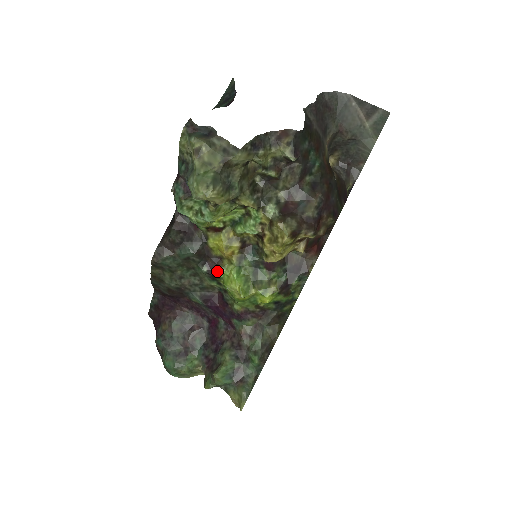
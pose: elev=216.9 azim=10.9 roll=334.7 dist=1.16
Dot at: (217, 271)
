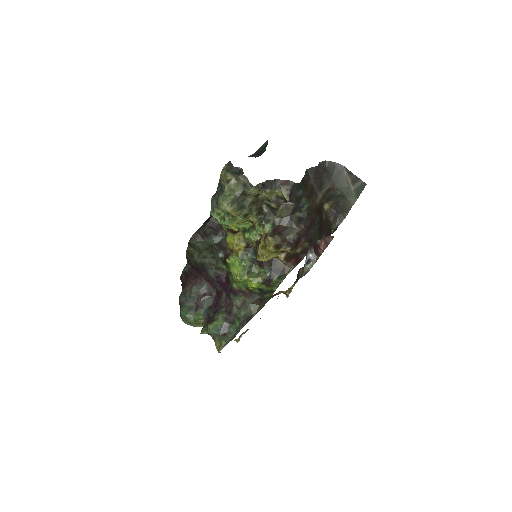
Dot at: (227, 258)
